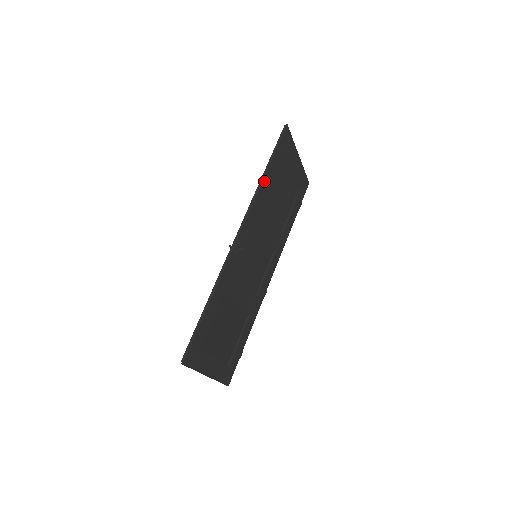
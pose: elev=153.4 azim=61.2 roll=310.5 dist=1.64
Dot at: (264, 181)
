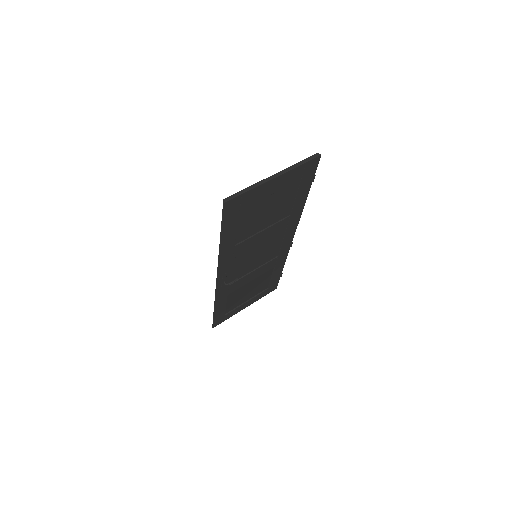
Dot at: (223, 247)
